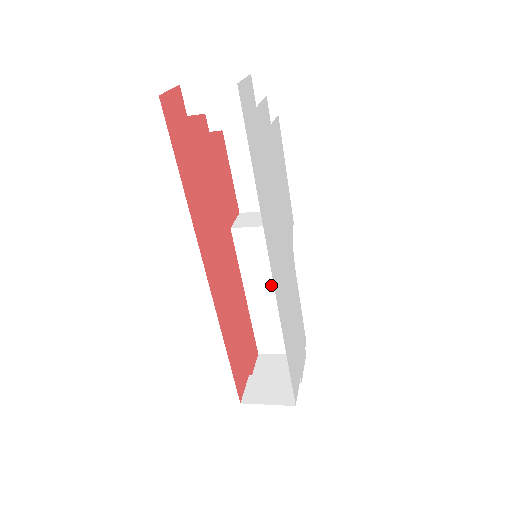
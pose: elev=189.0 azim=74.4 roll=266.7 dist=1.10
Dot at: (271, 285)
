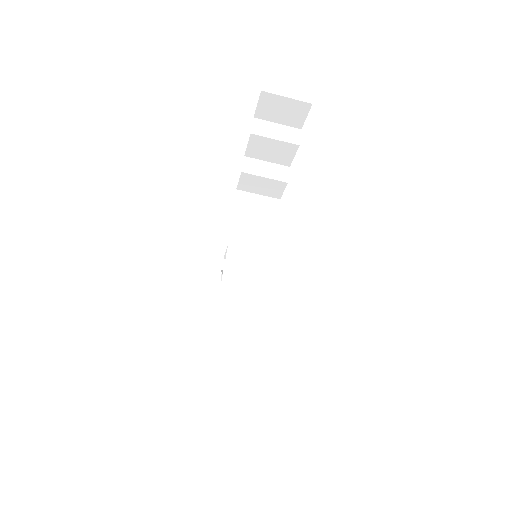
Dot at: (247, 310)
